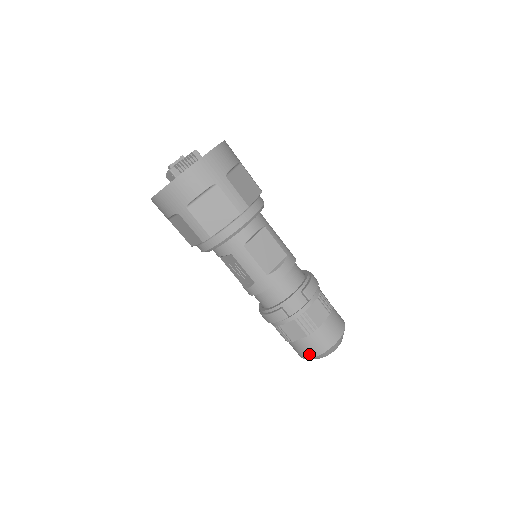
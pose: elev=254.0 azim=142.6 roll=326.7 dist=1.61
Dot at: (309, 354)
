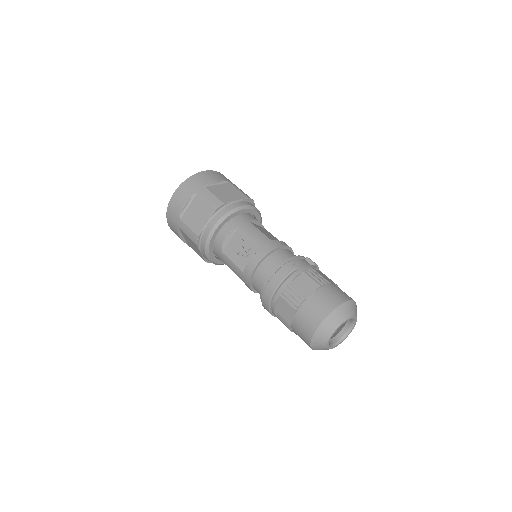
Dot at: (326, 309)
